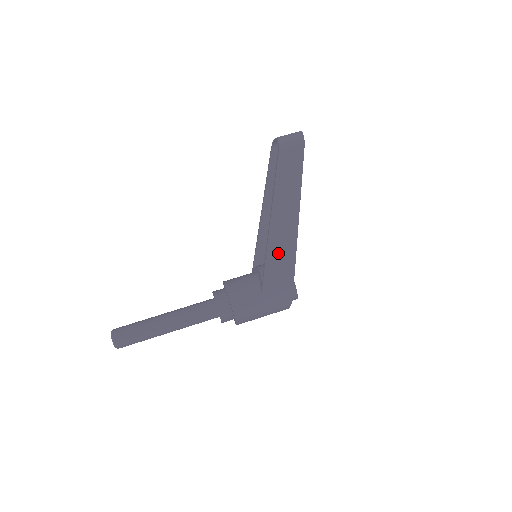
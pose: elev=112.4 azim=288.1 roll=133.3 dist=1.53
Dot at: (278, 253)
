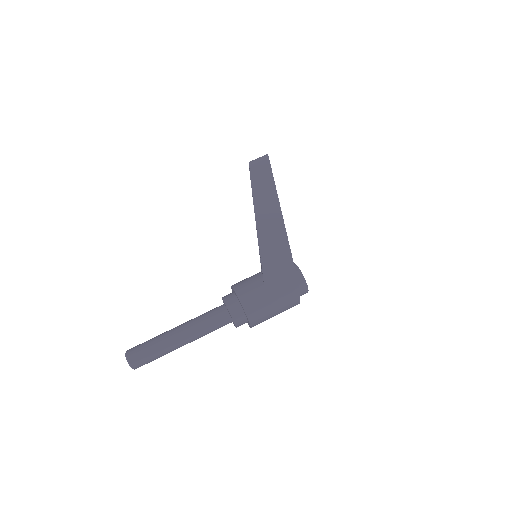
Dot at: (269, 236)
